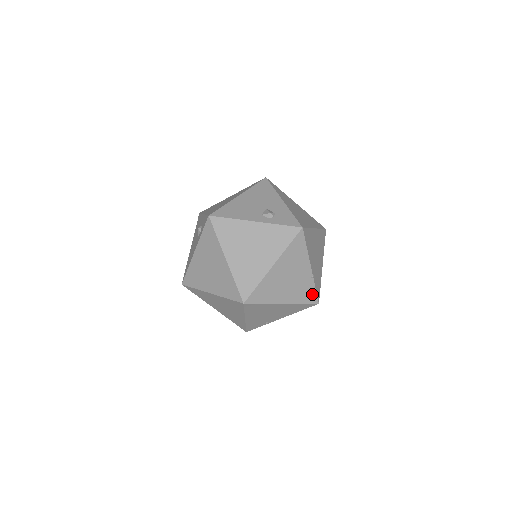
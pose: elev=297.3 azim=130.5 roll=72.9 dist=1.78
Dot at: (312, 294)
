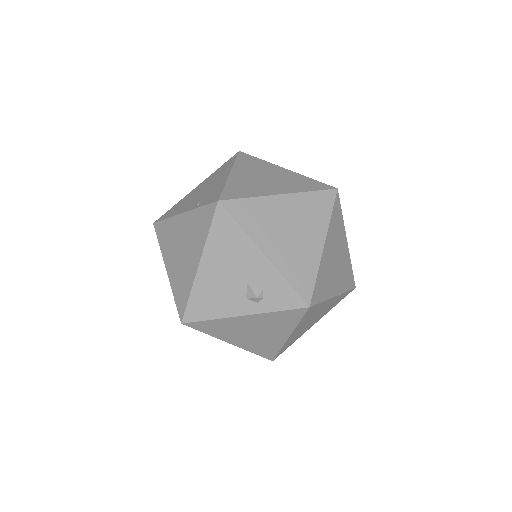
Dot at: (345, 295)
